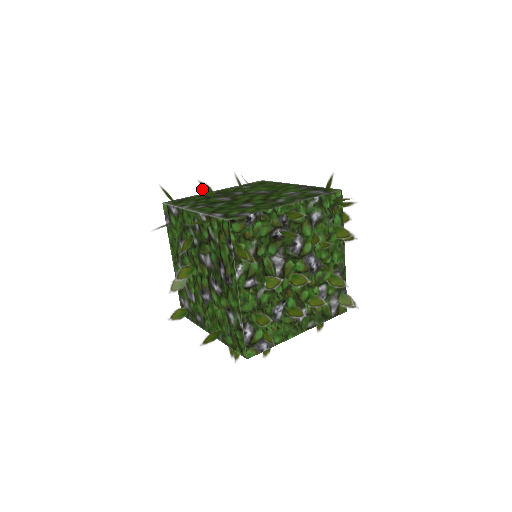
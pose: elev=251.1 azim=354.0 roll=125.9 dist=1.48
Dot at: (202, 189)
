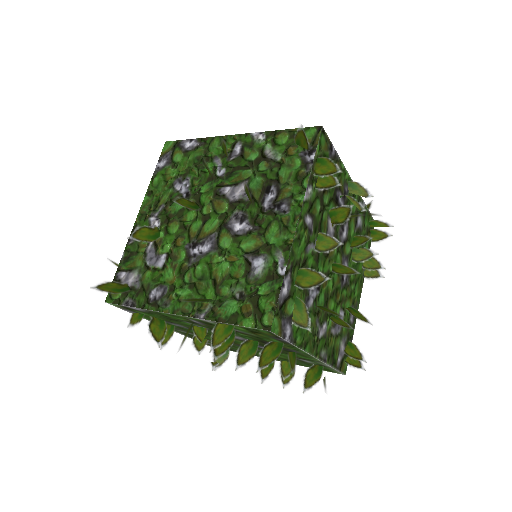
Dot at: occluded
